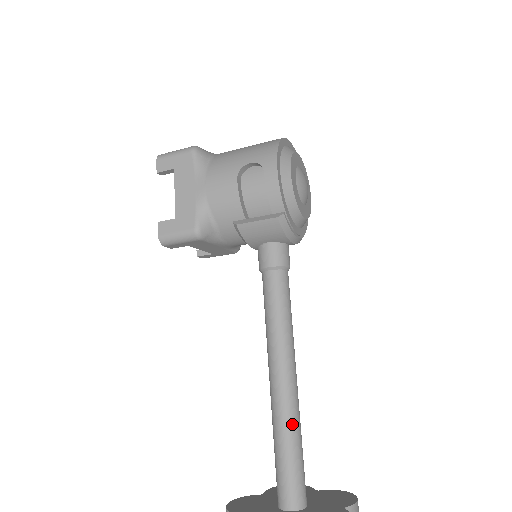
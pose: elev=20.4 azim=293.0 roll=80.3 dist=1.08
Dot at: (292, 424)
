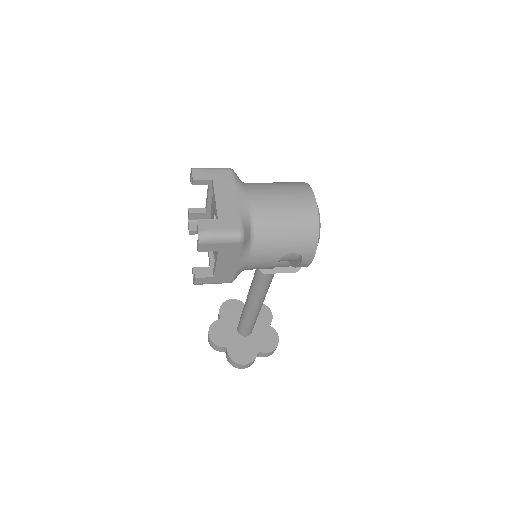
Dot at: (257, 316)
